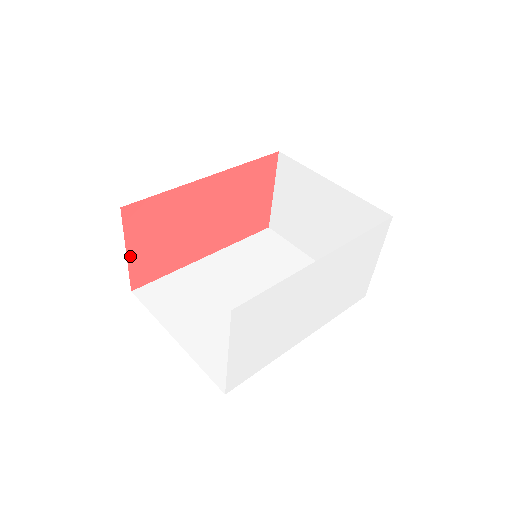
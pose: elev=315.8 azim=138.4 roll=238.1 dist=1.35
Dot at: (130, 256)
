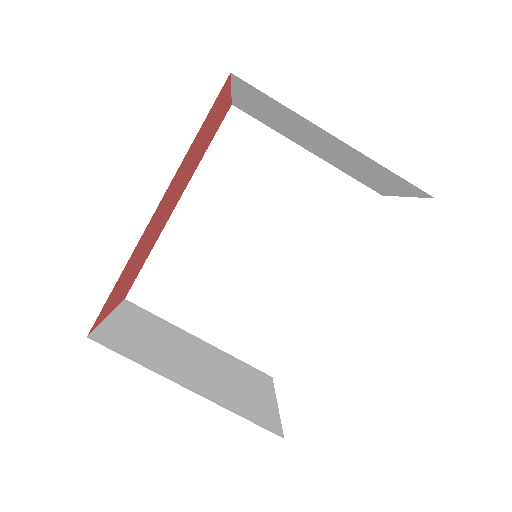
Dot at: (112, 309)
